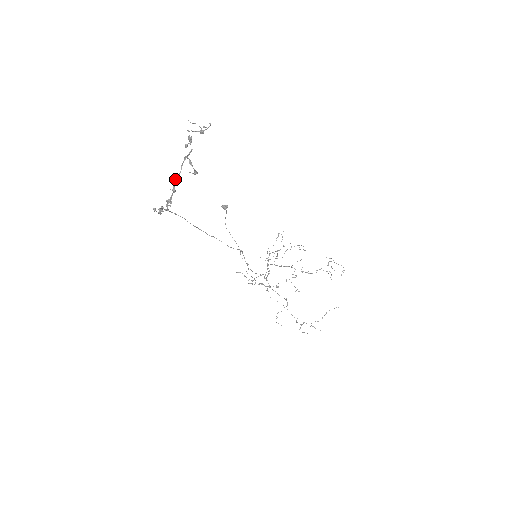
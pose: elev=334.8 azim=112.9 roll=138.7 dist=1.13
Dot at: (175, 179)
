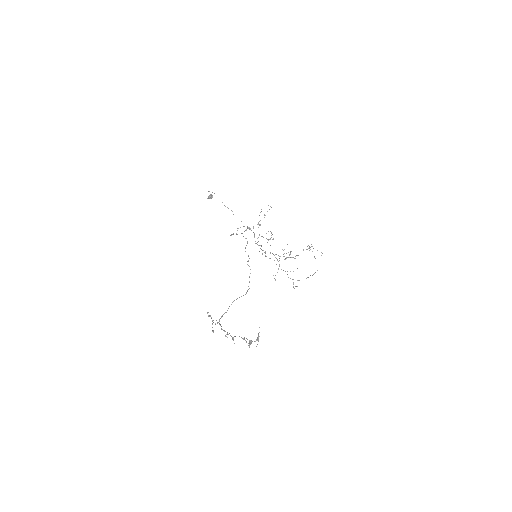
Dot at: occluded
